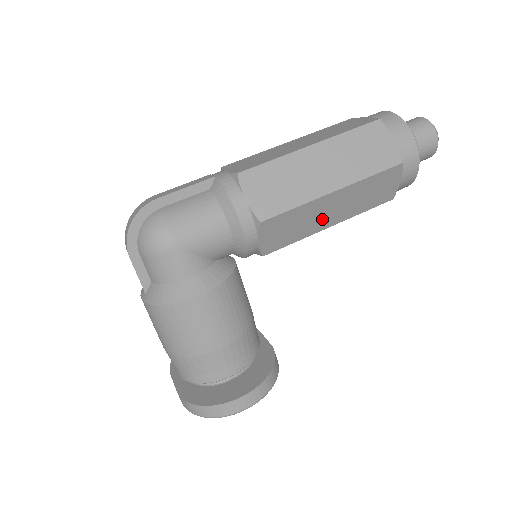
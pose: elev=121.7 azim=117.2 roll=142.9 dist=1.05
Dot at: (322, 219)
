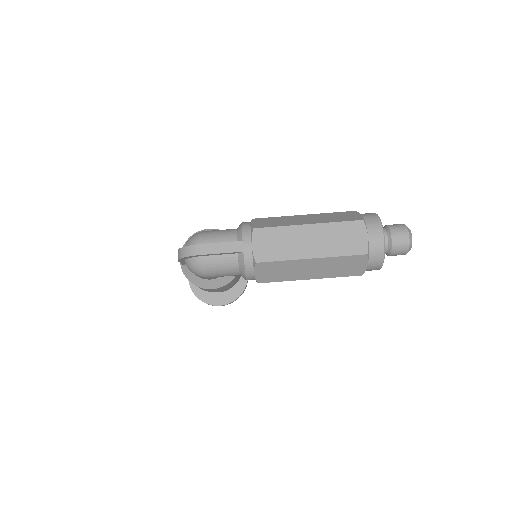
Dot at: occluded
